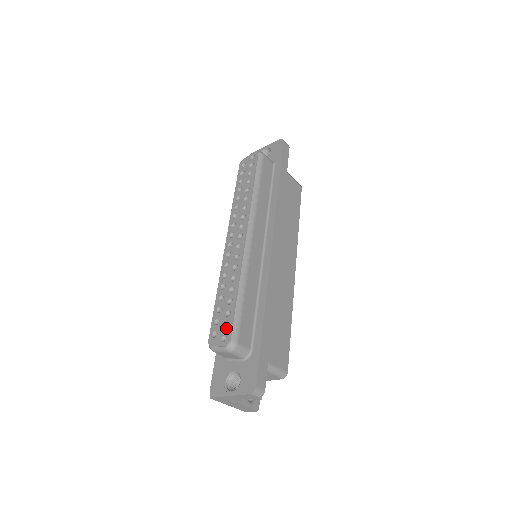
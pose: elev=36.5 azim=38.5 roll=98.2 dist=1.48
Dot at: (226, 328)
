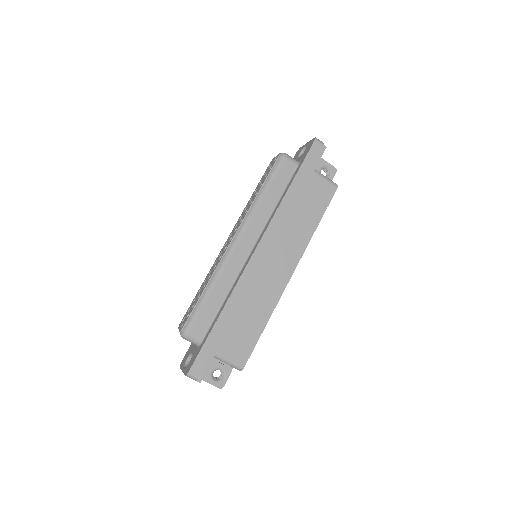
Dot at: occluded
